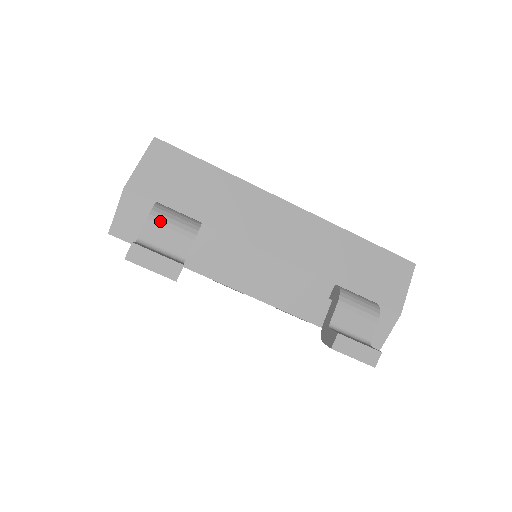
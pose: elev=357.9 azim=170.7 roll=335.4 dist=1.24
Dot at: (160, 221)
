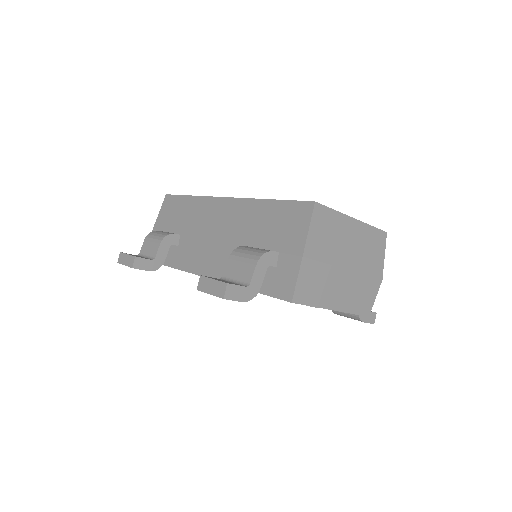
Dot at: (149, 239)
